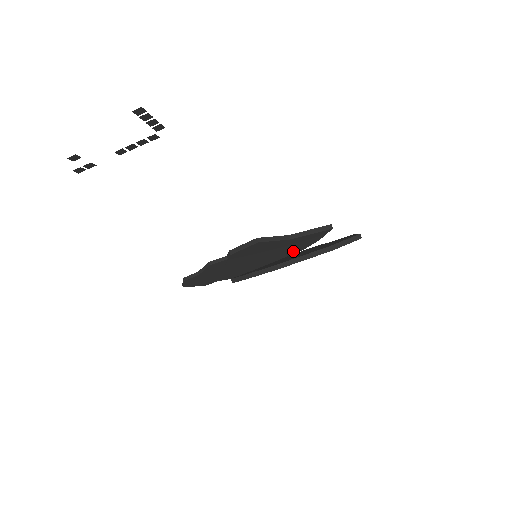
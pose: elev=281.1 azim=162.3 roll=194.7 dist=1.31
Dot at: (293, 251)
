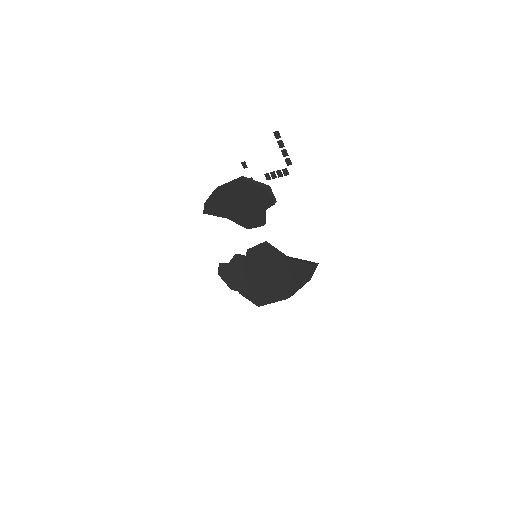
Dot at: (289, 287)
